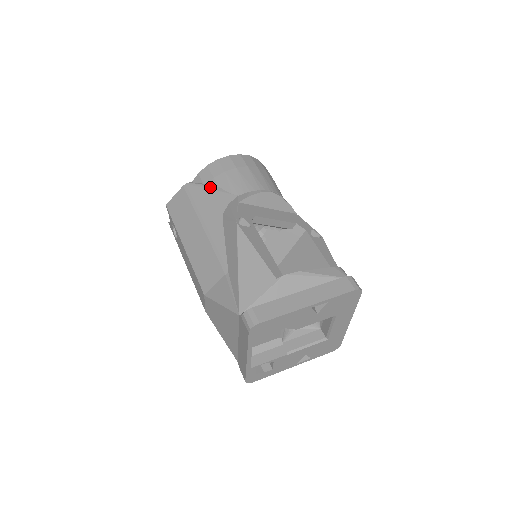
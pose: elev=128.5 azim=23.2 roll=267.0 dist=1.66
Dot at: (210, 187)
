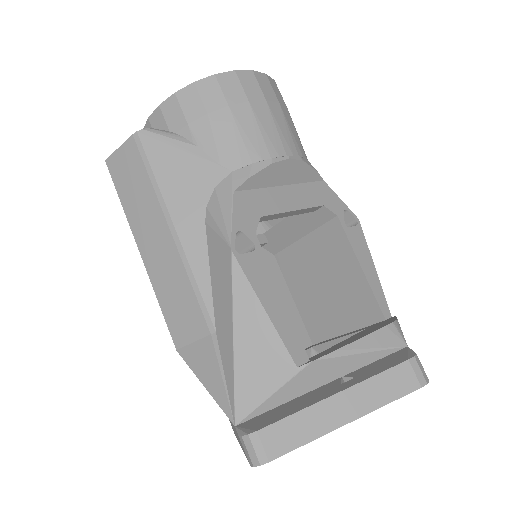
Dot at: (181, 145)
